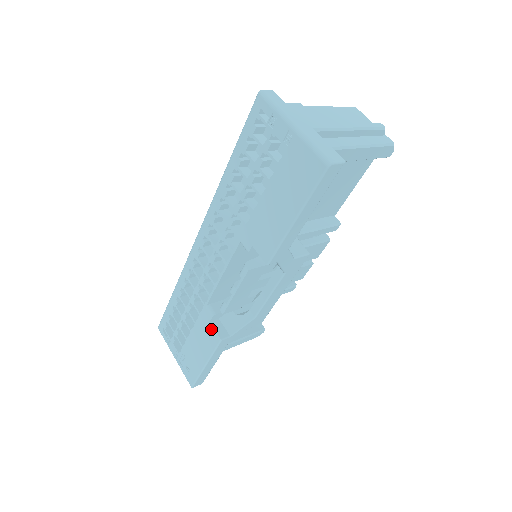
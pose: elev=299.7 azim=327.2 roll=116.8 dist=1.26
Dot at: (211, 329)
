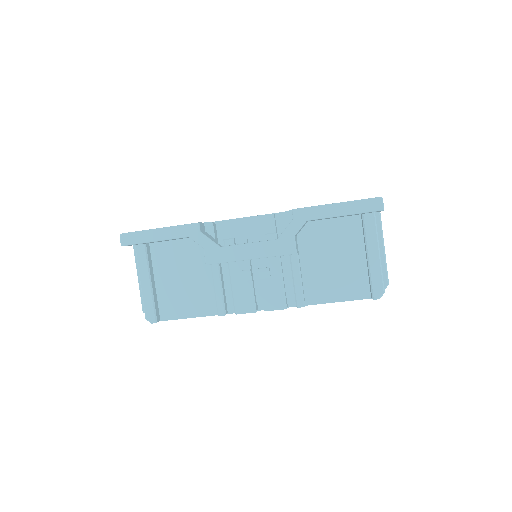
Dot at: occluded
